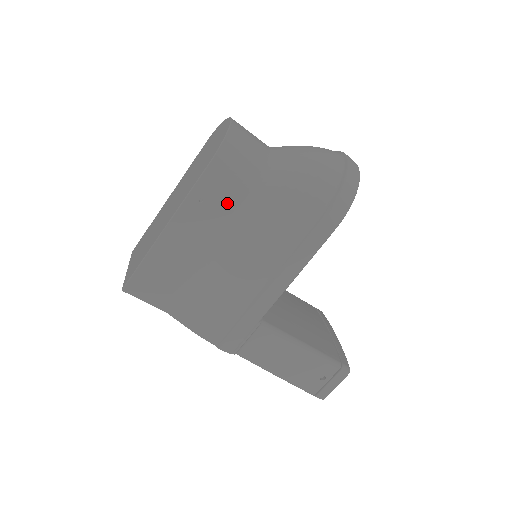
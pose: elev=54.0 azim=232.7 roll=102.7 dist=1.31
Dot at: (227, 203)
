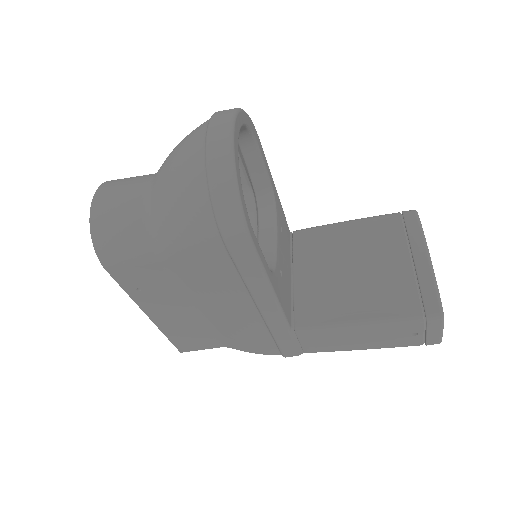
Dot at: (156, 278)
